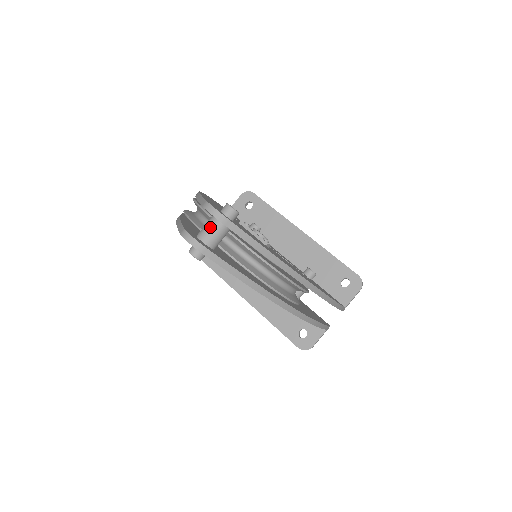
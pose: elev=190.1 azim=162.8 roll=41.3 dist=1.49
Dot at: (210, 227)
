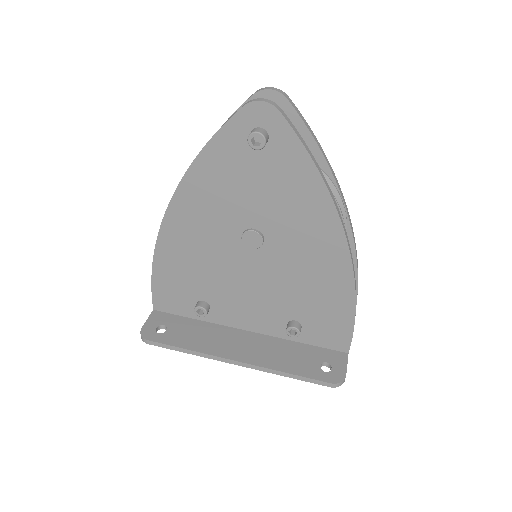
Dot at: occluded
